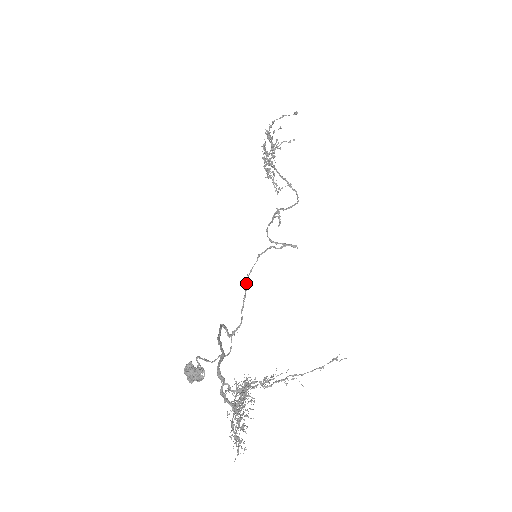
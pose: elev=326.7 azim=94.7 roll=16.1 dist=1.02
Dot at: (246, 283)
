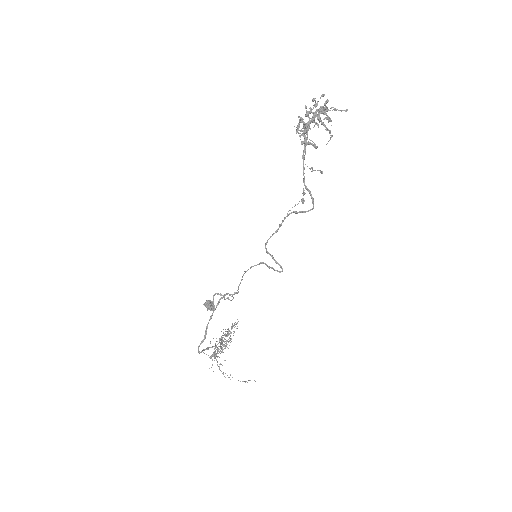
Dot at: occluded
